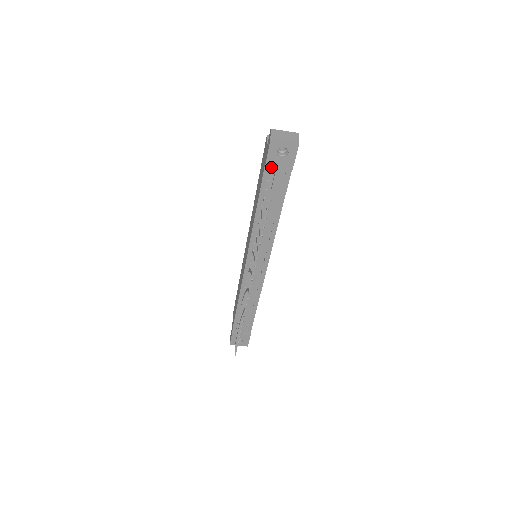
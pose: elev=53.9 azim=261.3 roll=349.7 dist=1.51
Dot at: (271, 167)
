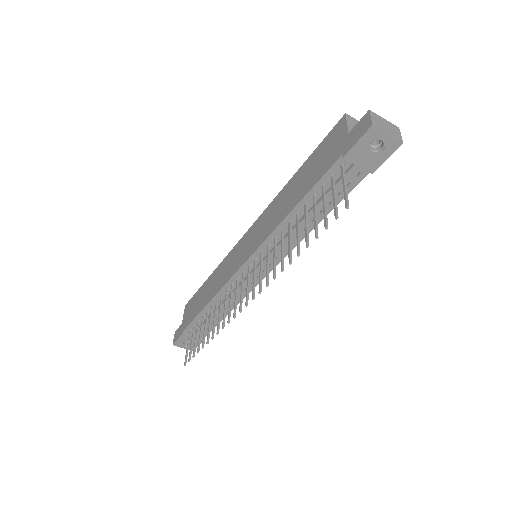
Dot at: (350, 160)
